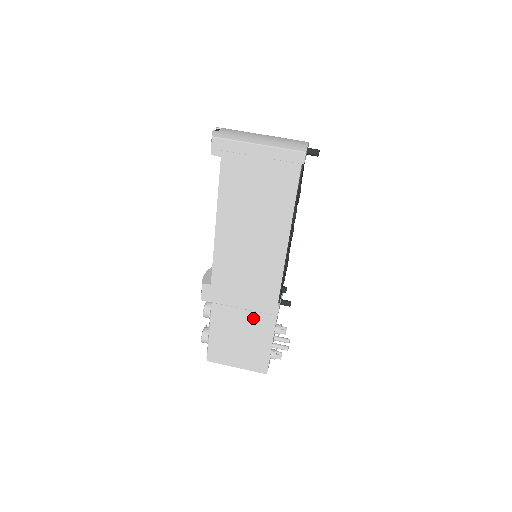
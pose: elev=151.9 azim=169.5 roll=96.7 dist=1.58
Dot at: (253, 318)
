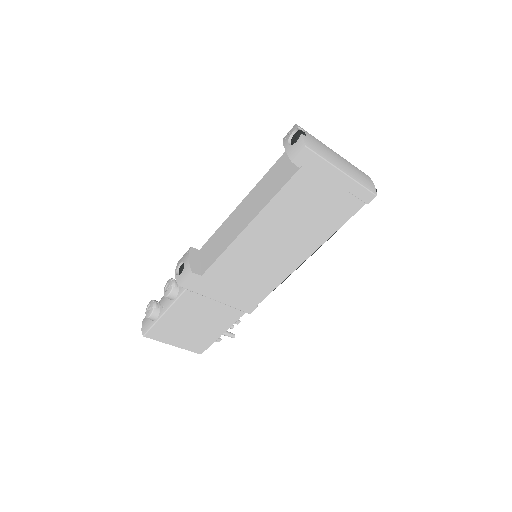
Dot at: (221, 309)
